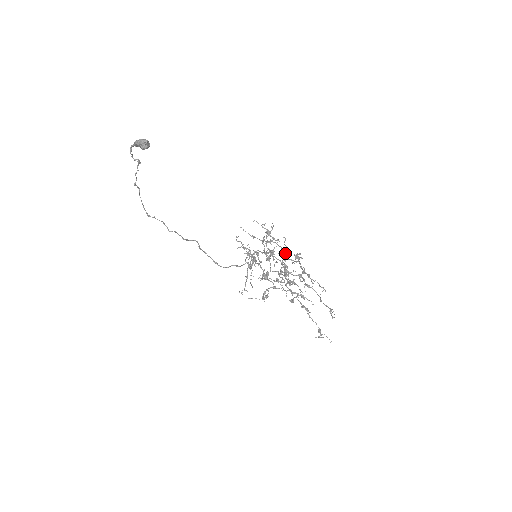
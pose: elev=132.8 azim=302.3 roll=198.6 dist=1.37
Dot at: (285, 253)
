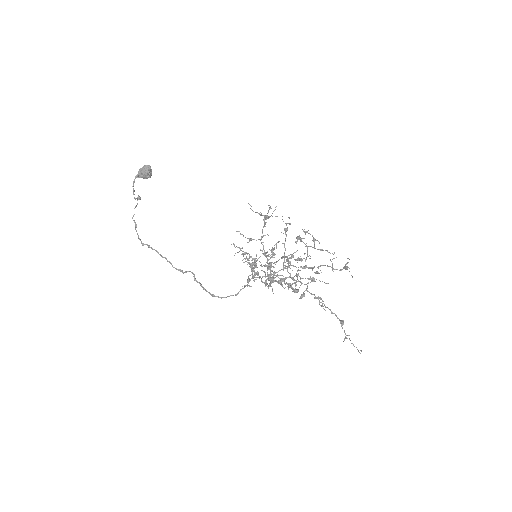
Dot at: (285, 228)
